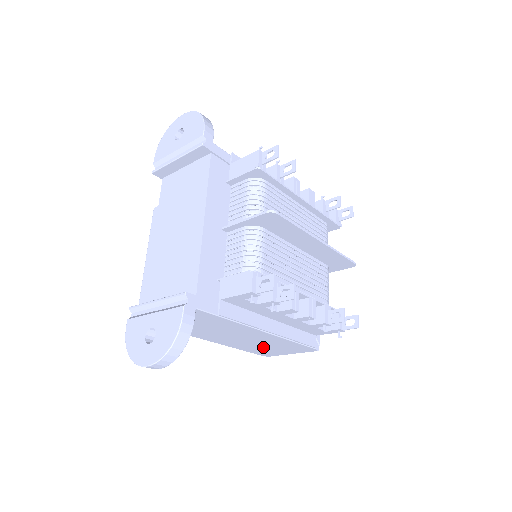
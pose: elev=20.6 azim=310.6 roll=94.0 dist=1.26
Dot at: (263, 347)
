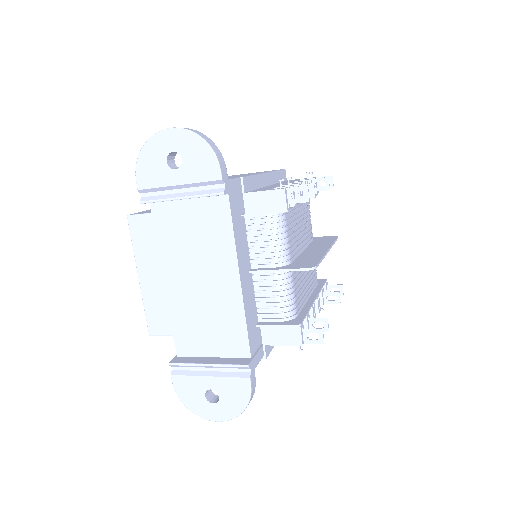
Dot at: occluded
